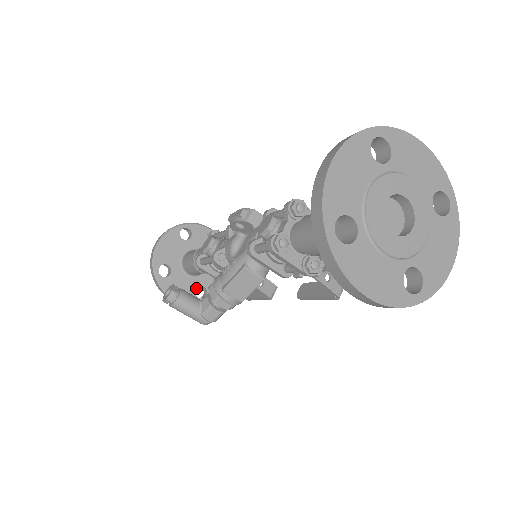
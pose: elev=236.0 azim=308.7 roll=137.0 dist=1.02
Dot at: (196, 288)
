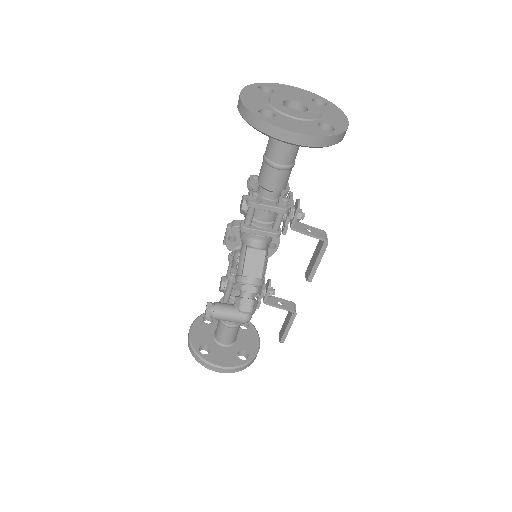
Dot at: (237, 354)
